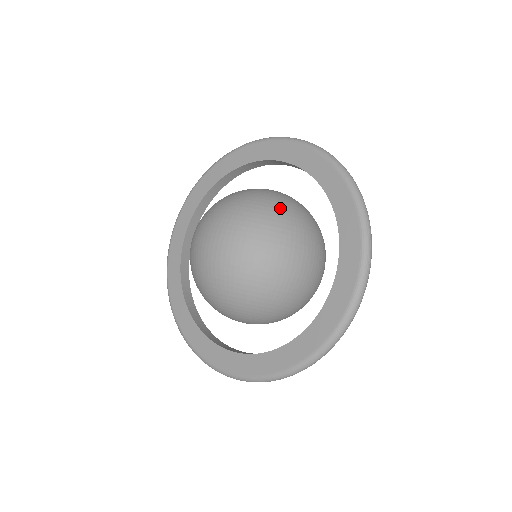
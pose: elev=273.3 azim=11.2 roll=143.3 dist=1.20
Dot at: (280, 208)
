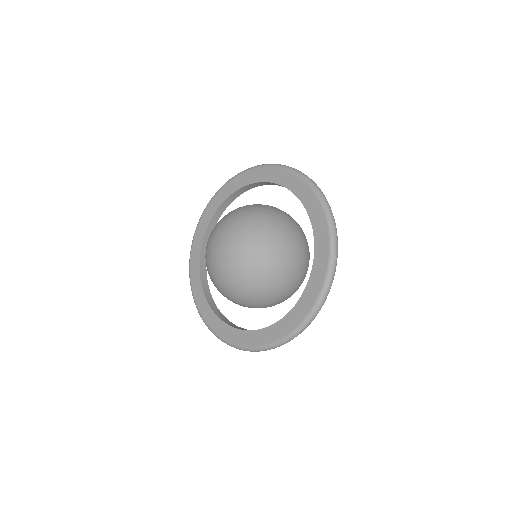
Dot at: (241, 207)
